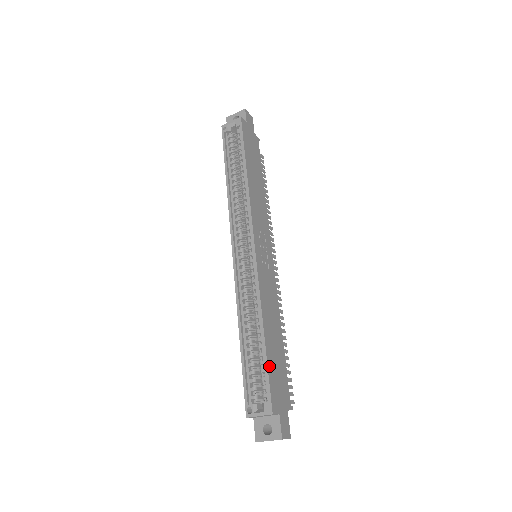
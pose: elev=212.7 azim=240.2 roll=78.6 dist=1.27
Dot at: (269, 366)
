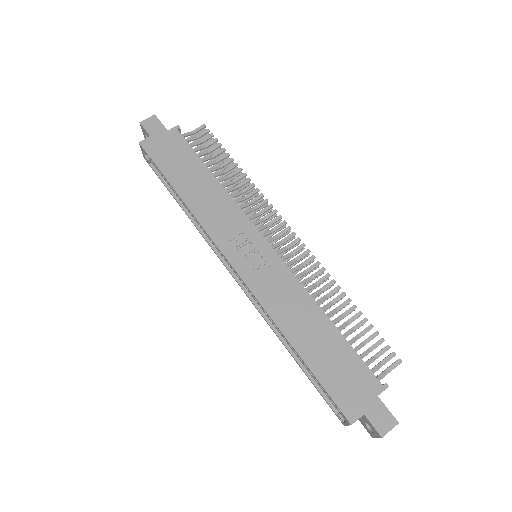
Dot at: (321, 378)
